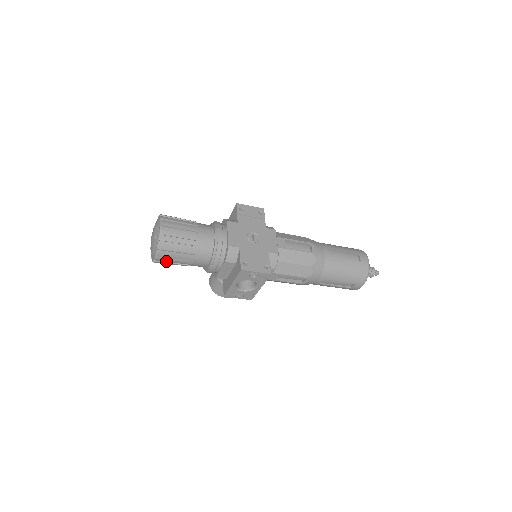
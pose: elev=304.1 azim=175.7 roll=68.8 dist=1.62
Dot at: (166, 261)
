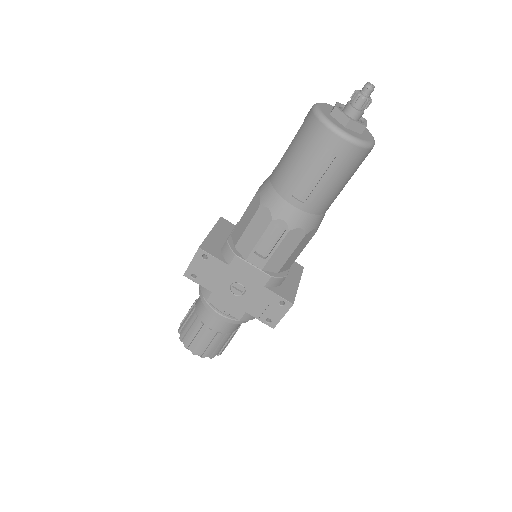
Dot at: occluded
